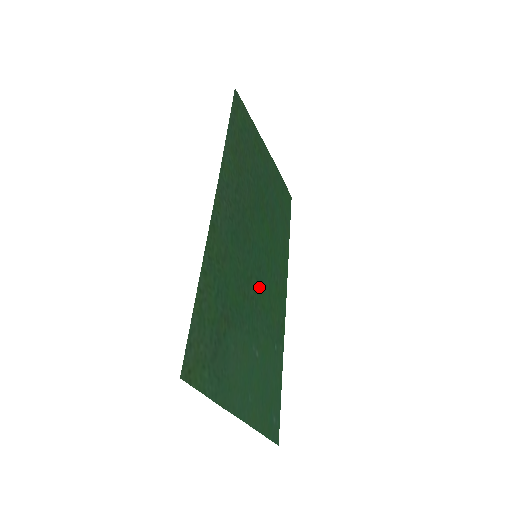
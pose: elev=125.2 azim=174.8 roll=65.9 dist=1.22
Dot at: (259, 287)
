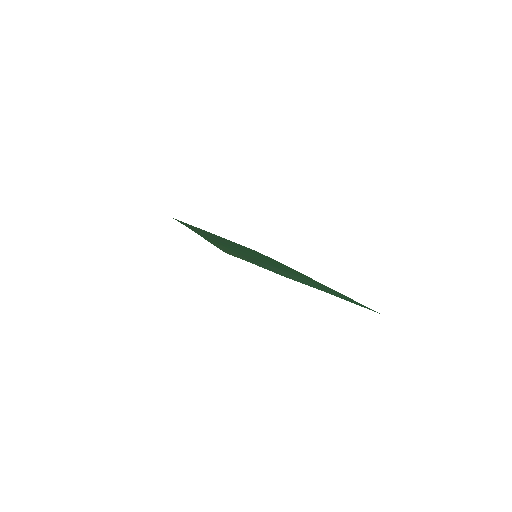
Dot at: occluded
